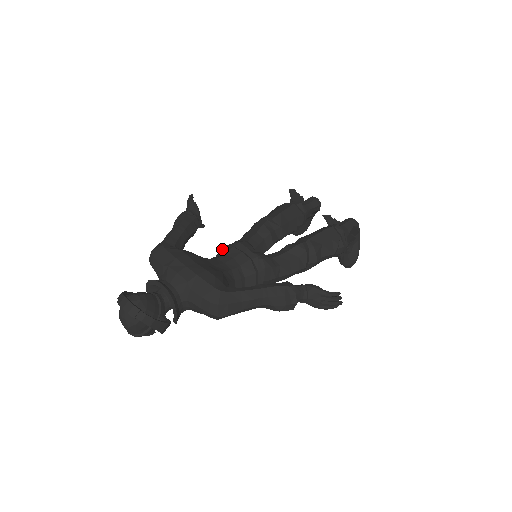
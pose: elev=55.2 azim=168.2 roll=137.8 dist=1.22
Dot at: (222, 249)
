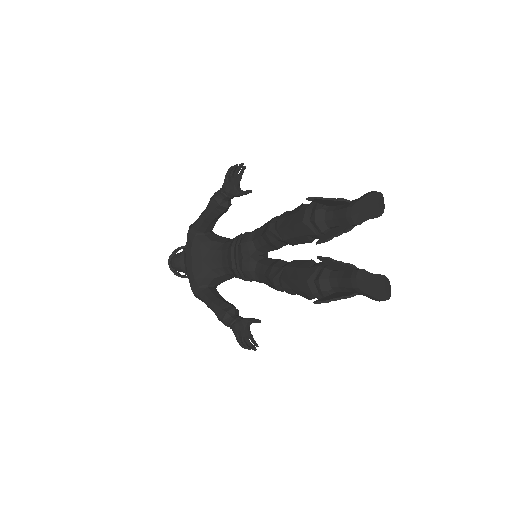
Dot at: (234, 239)
